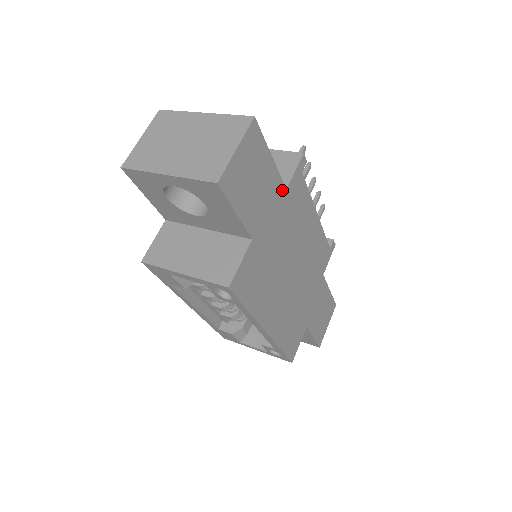
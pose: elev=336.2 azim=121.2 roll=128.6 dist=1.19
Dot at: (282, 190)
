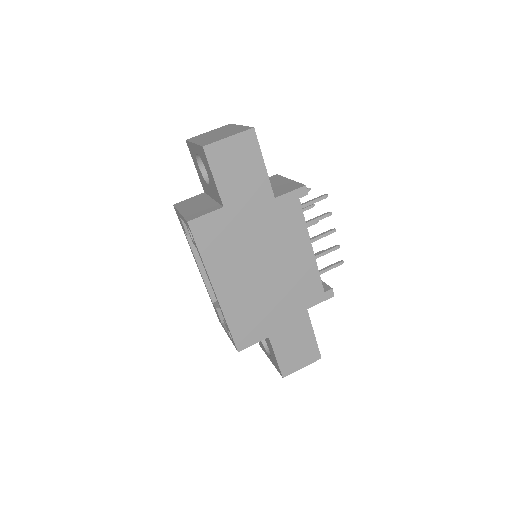
Dot at: (270, 195)
